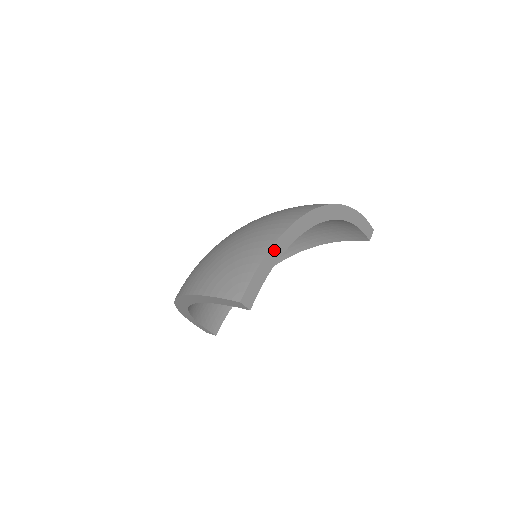
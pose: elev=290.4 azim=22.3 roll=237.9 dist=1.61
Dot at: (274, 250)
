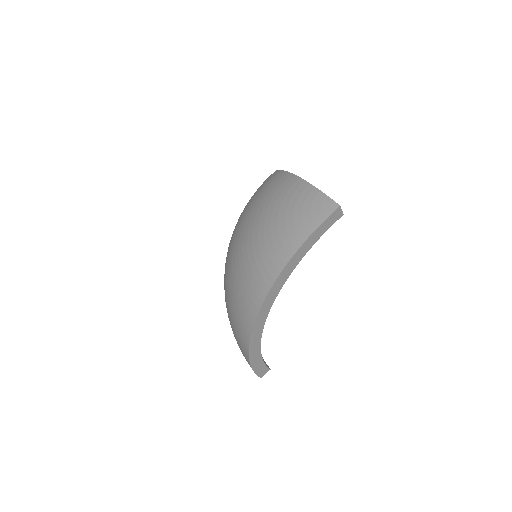
Dot at: occluded
